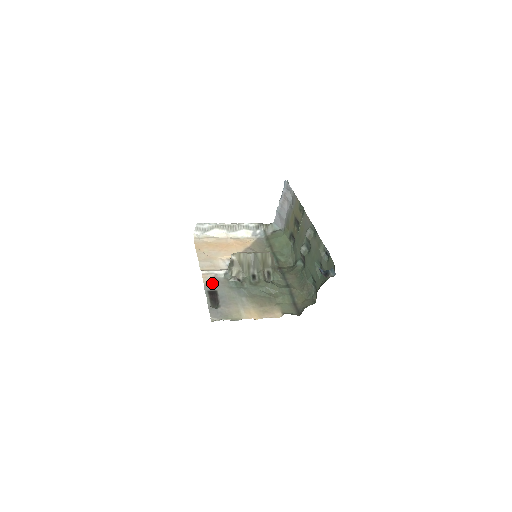
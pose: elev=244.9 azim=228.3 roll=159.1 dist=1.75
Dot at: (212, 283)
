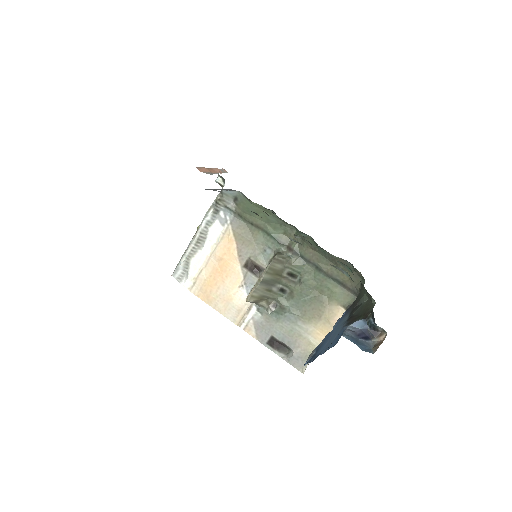
Dot at: (260, 332)
